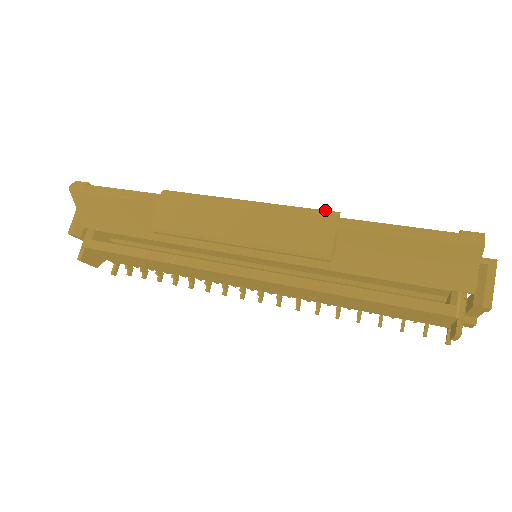
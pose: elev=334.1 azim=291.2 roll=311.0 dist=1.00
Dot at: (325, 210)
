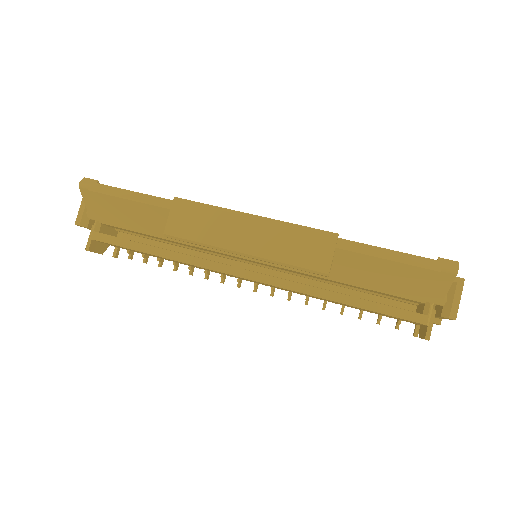
Dot at: (325, 231)
